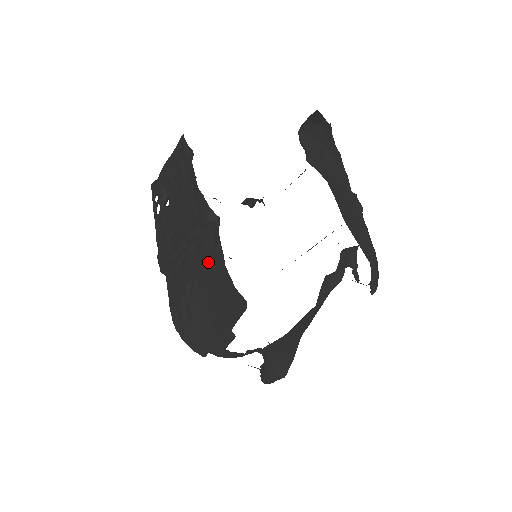
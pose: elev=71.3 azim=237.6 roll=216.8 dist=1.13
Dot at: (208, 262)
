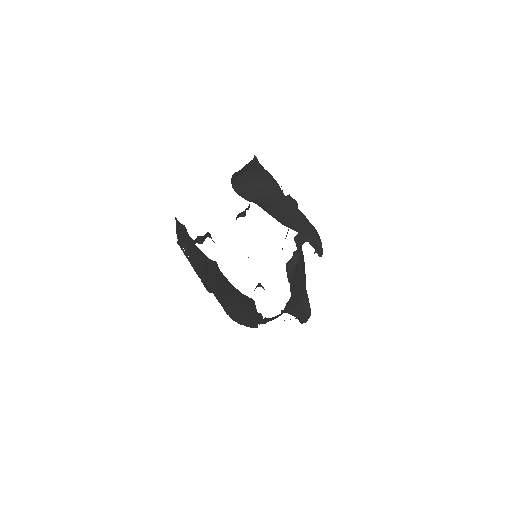
Dot at: (225, 284)
